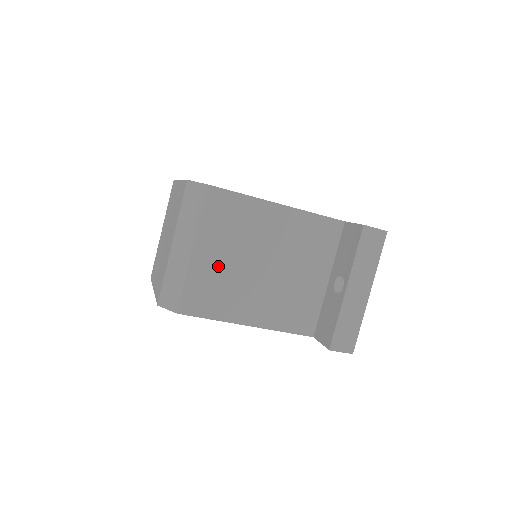
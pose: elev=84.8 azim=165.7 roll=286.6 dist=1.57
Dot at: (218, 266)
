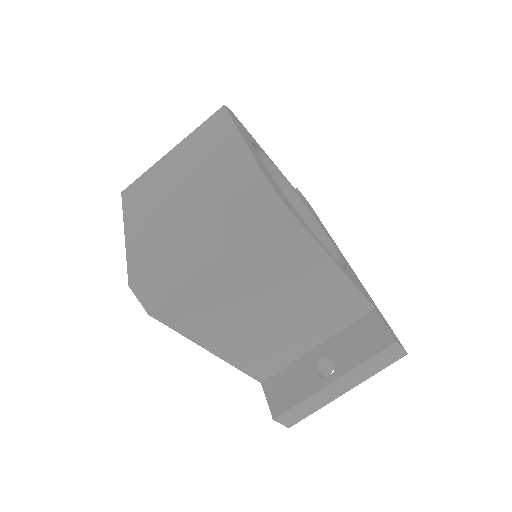
Dot at: (228, 291)
